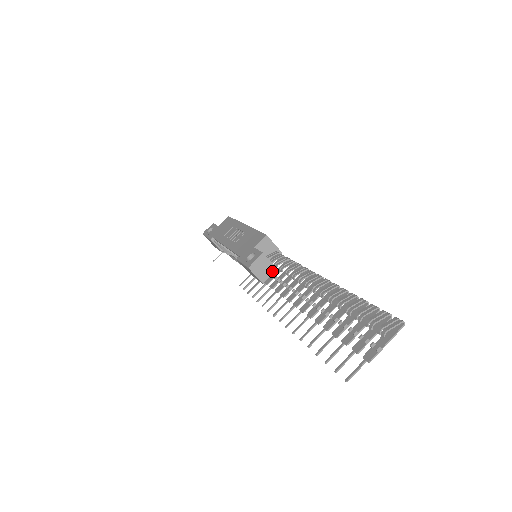
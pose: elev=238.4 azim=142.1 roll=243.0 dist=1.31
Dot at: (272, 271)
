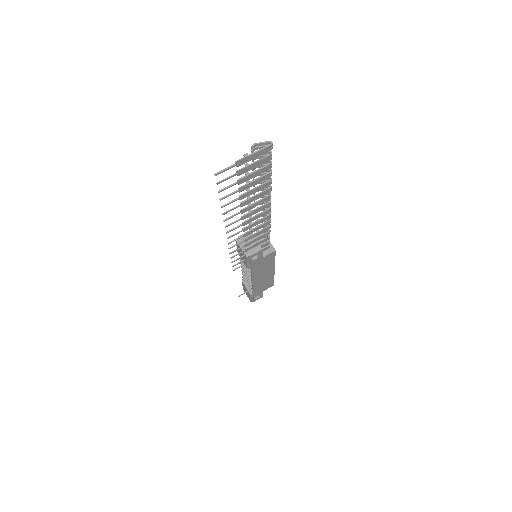
Dot at: (255, 247)
